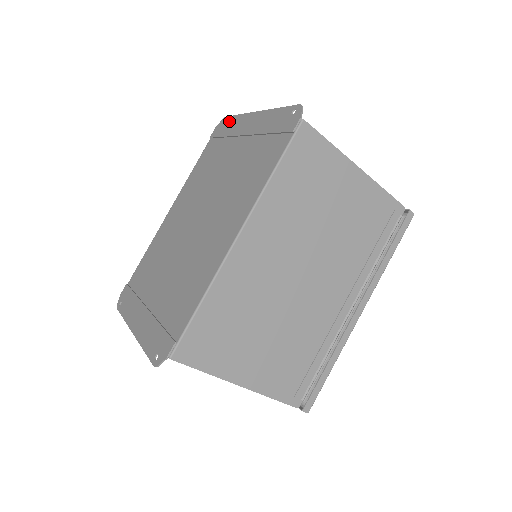
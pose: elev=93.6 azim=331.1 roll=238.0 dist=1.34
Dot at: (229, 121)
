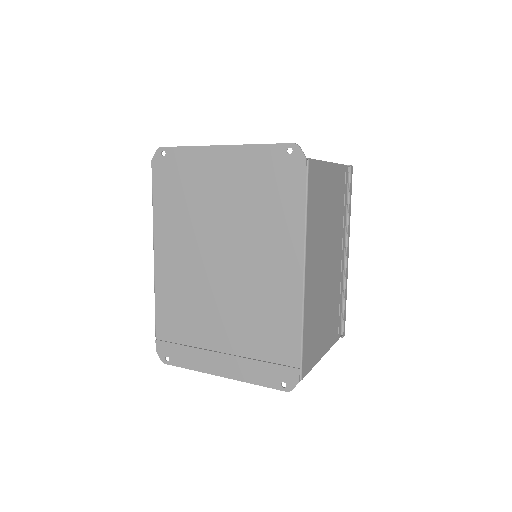
Dot at: (175, 154)
